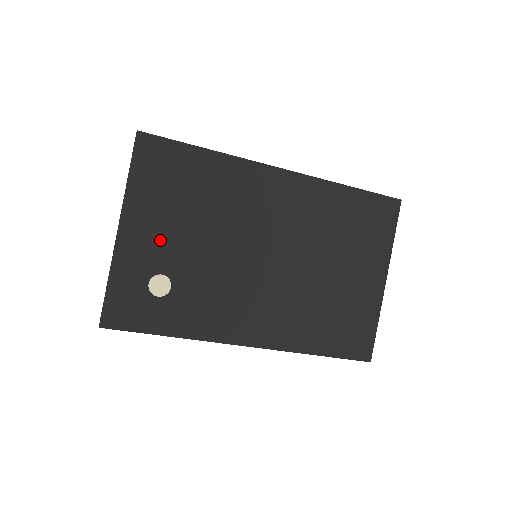
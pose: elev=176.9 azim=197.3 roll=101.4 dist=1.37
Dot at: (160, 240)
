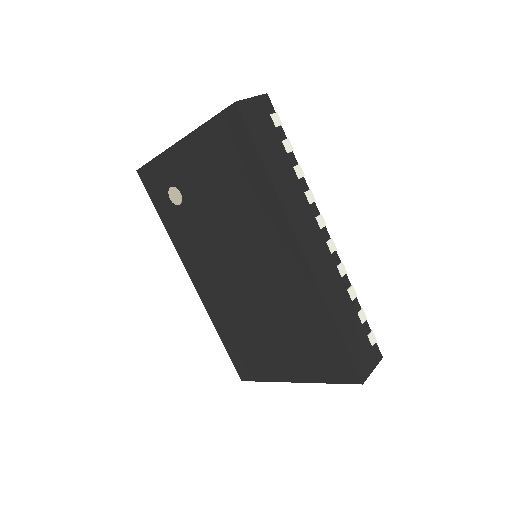
Dot at: (194, 177)
